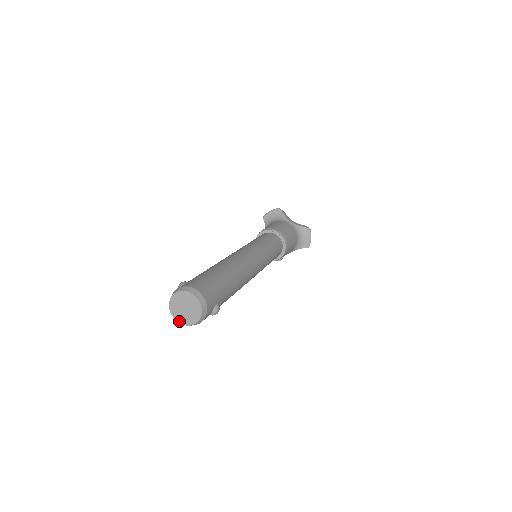
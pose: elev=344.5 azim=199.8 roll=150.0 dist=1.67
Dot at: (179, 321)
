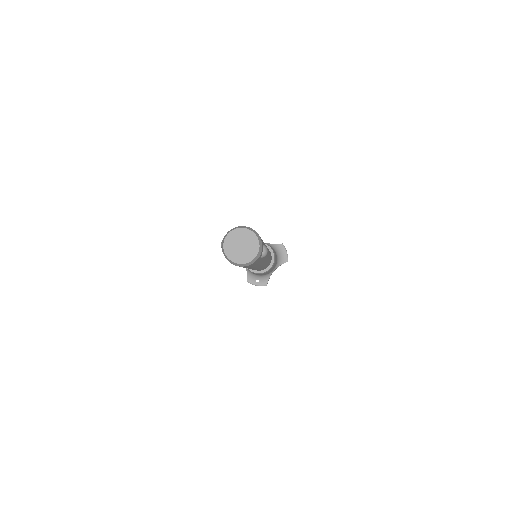
Dot at: (239, 262)
